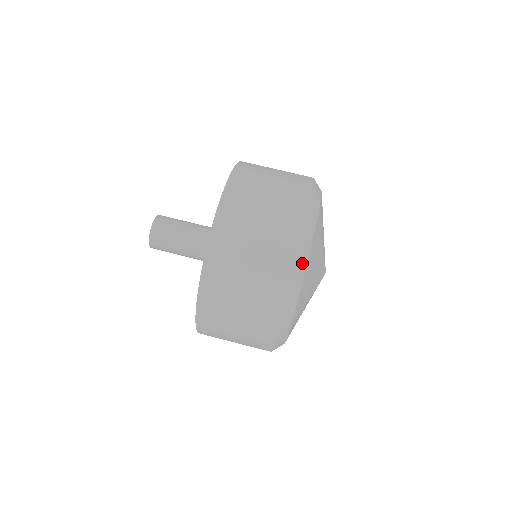
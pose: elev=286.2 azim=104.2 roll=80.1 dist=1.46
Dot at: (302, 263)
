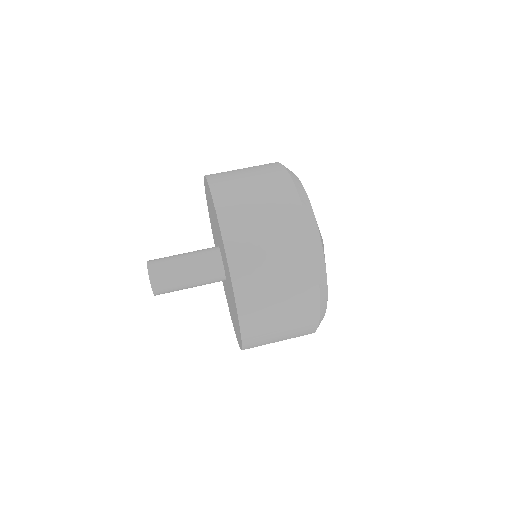
Dot at: (325, 294)
